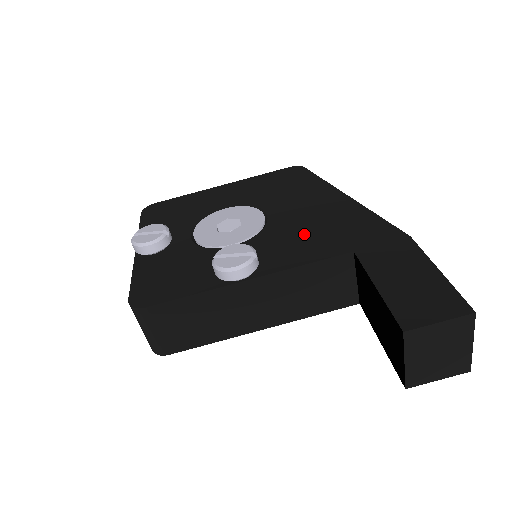
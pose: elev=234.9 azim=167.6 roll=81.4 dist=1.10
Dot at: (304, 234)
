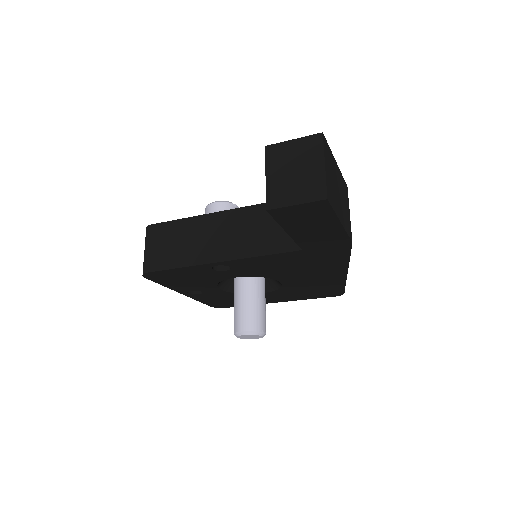
Dot at: occluded
